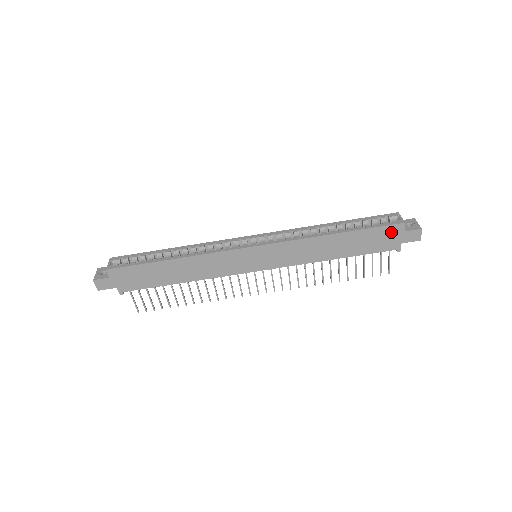
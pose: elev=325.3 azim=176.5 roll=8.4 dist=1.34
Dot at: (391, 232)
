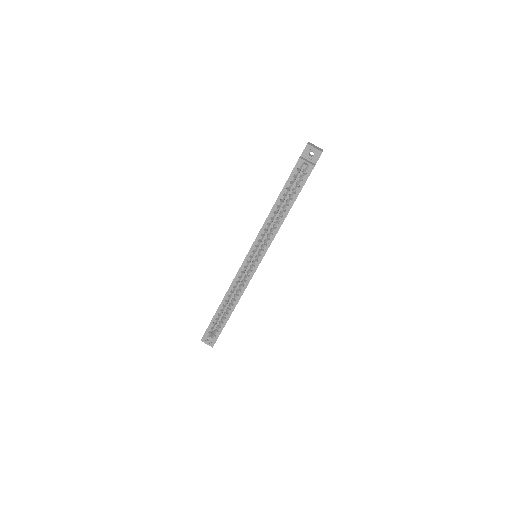
Dot at: occluded
